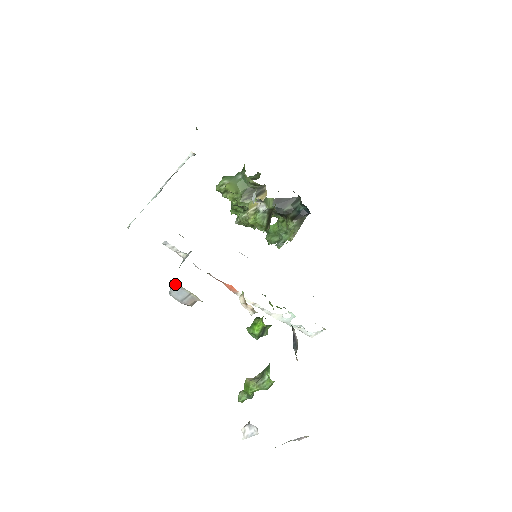
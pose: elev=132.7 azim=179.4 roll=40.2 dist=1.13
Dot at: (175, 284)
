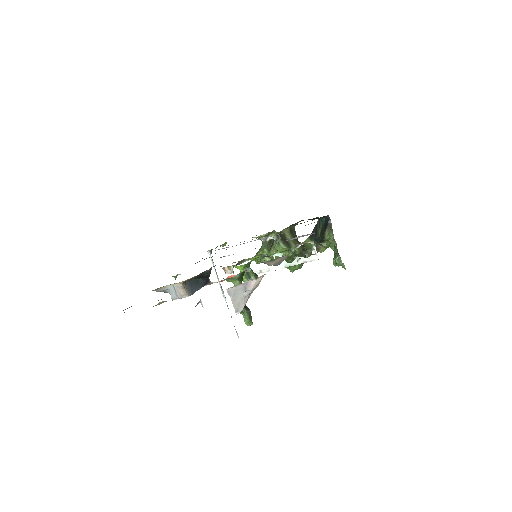
Dot at: (166, 289)
